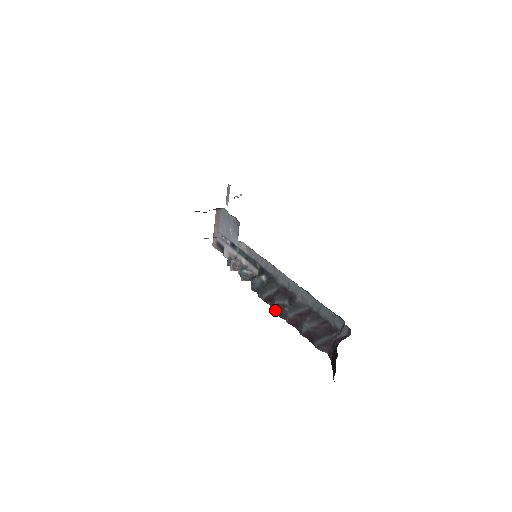
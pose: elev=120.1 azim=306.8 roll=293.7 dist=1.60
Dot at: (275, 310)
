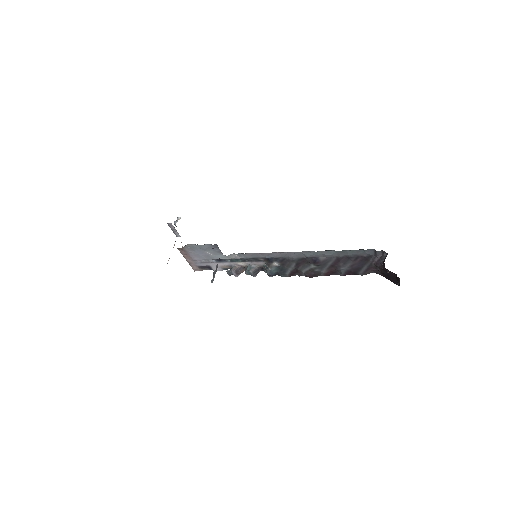
Dot at: (307, 276)
